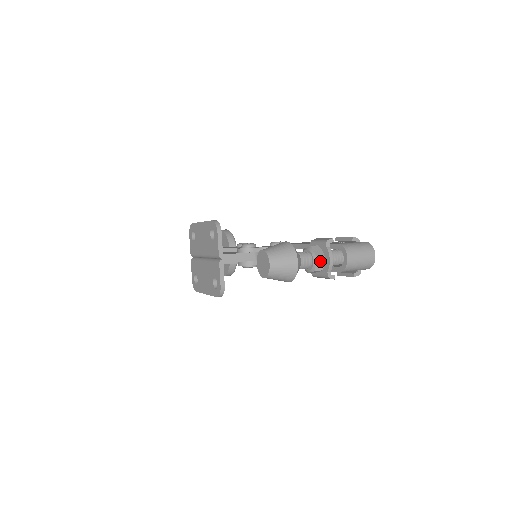
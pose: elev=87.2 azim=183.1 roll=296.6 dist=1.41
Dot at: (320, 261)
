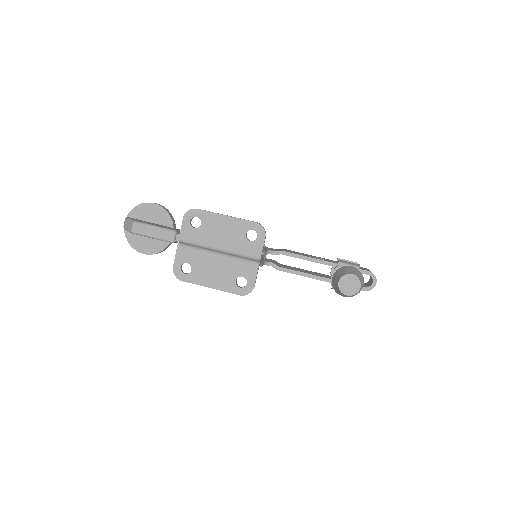
Dot at: occluded
